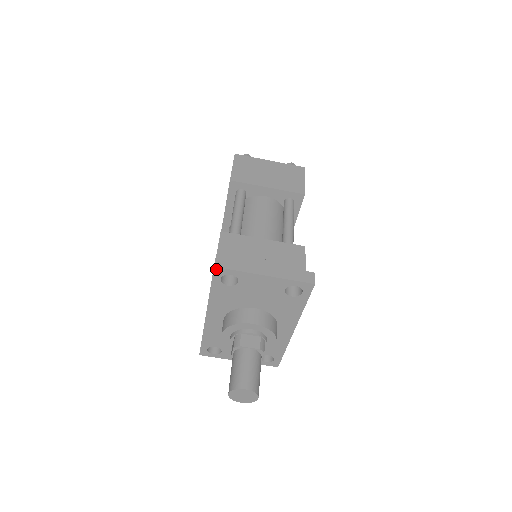
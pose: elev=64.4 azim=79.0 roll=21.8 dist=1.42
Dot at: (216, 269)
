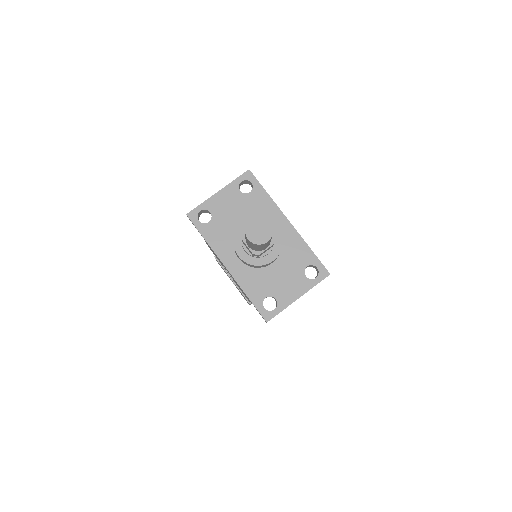
Dot at: (189, 215)
